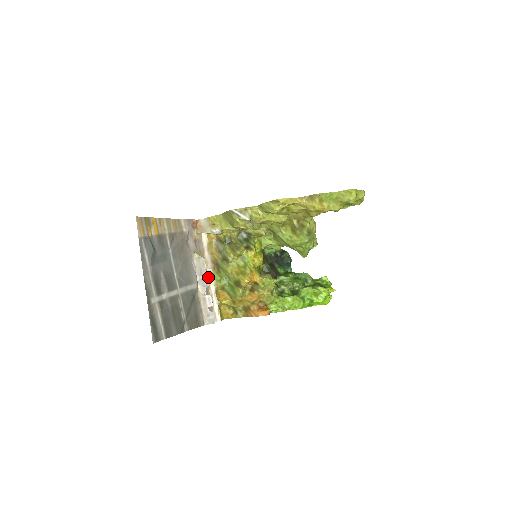
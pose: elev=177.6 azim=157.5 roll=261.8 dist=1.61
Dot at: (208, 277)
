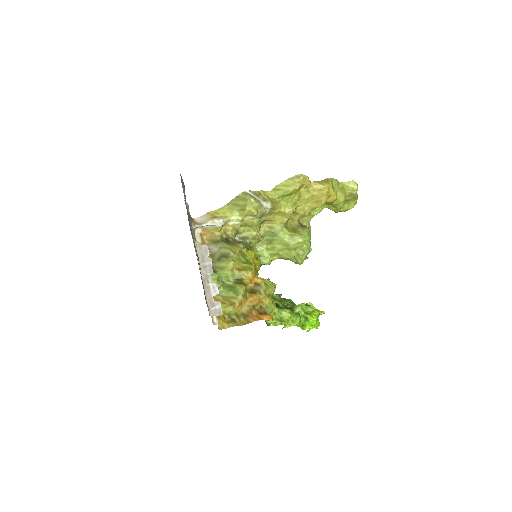
Dot at: occluded
